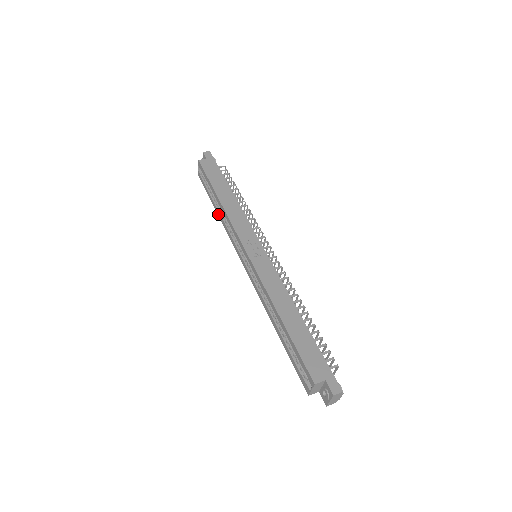
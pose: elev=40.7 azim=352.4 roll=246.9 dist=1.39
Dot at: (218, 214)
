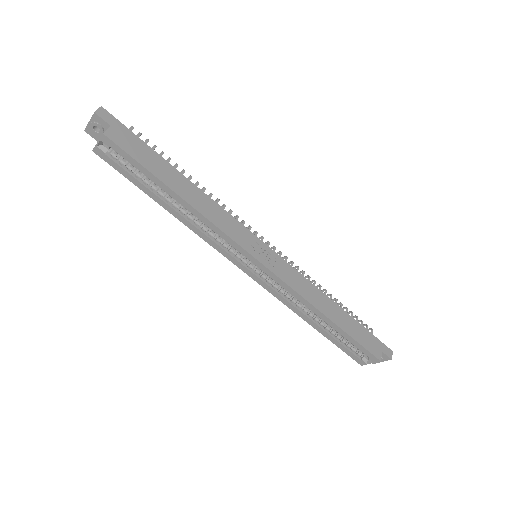
Dot at: (173, 213)
